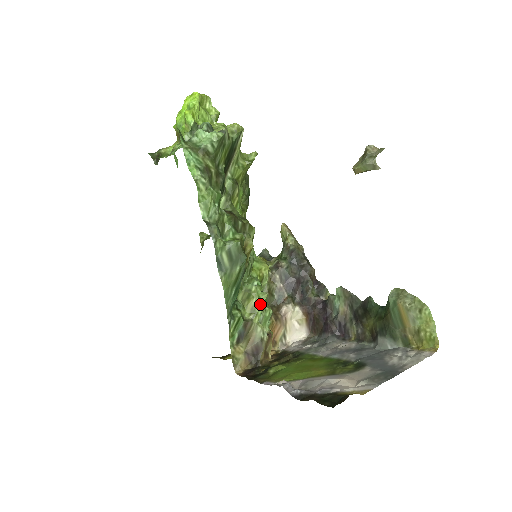
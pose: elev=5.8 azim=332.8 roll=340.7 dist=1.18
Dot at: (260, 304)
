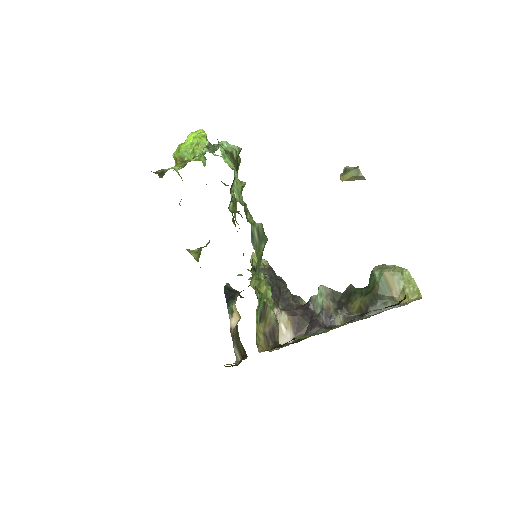
Dot at: (270, 290)
